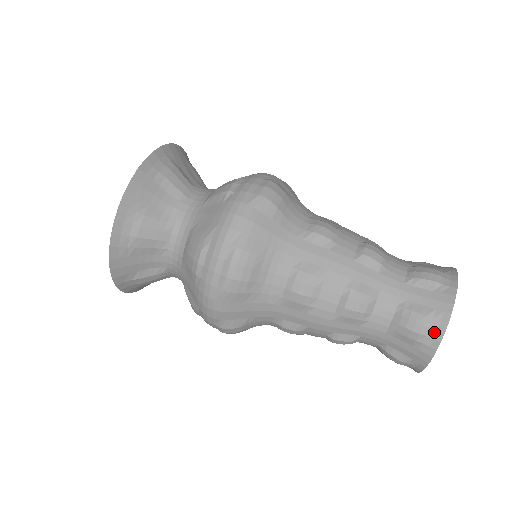
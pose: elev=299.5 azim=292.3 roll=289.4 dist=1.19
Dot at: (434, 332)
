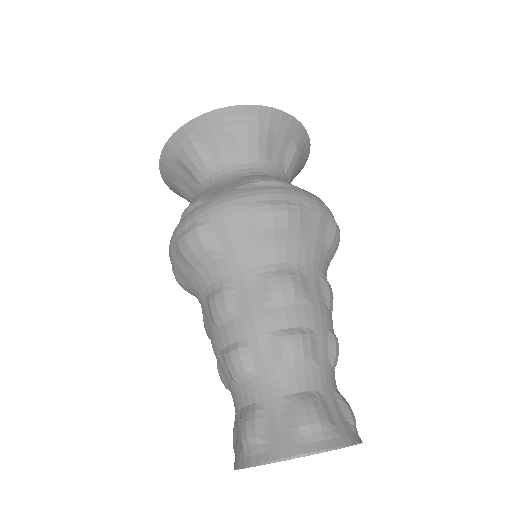
Dot at: (320, 438)
